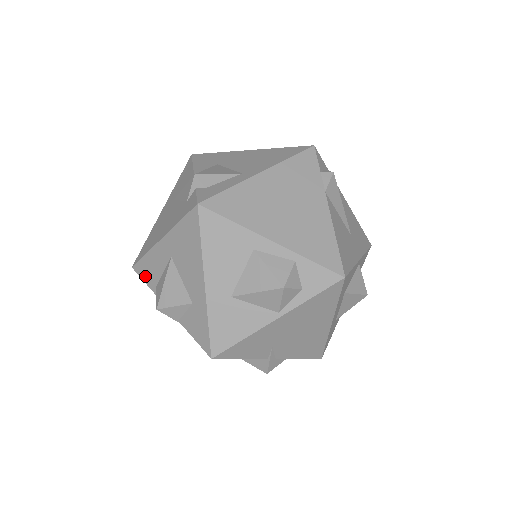
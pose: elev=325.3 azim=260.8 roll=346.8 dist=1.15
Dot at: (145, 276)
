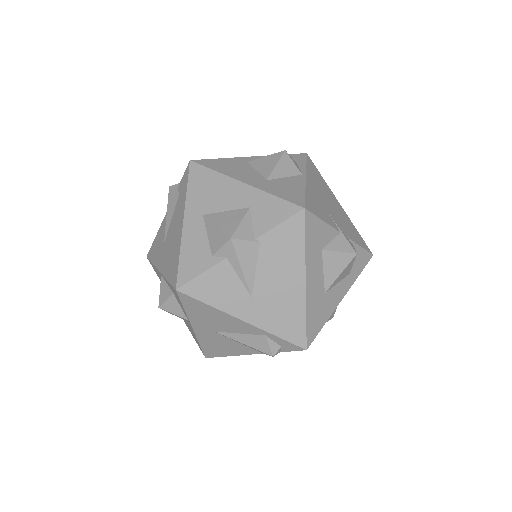
Dot at: (195, 269)
